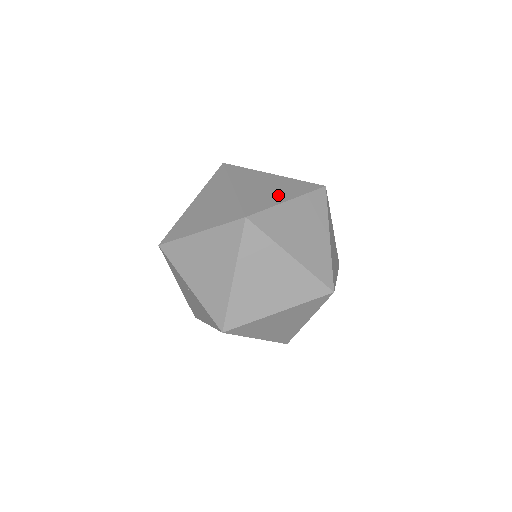
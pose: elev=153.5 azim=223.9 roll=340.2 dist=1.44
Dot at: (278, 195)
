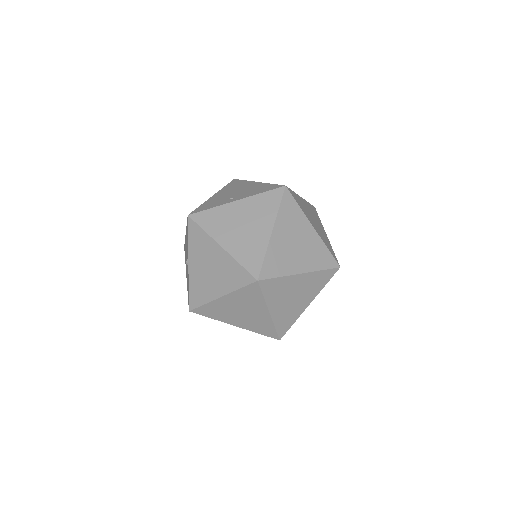
Dot at: (260, 230)
